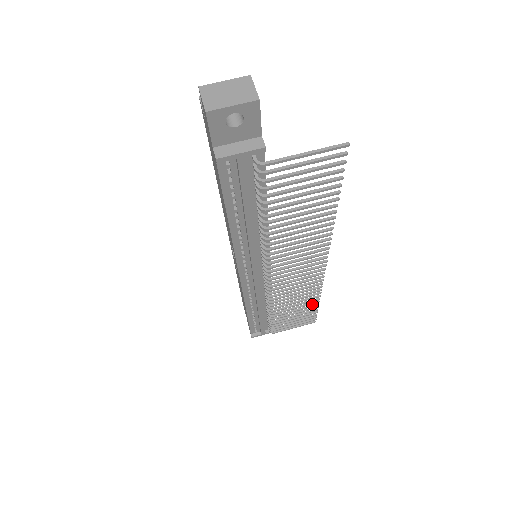
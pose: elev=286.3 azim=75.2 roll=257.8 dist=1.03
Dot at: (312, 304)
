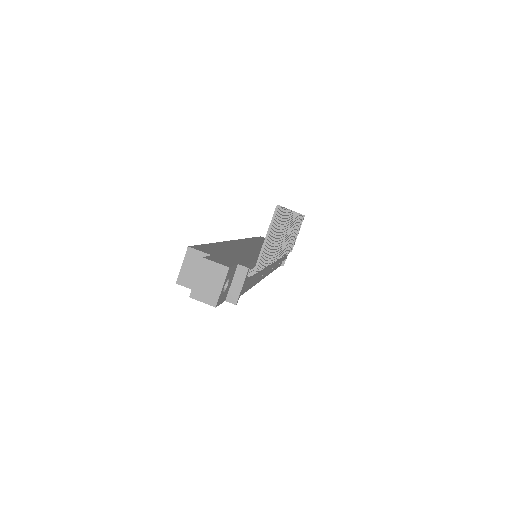
Dot at: (299, 221)
